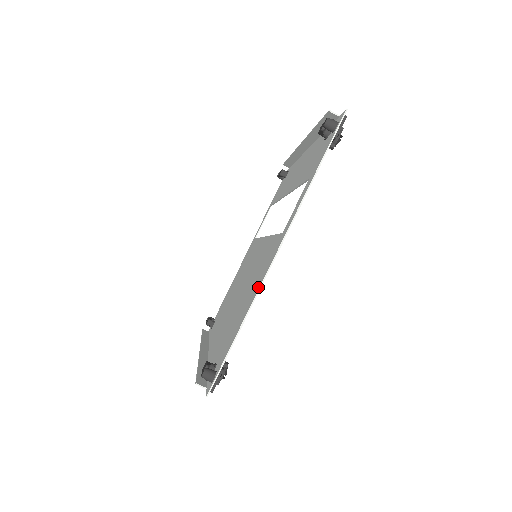
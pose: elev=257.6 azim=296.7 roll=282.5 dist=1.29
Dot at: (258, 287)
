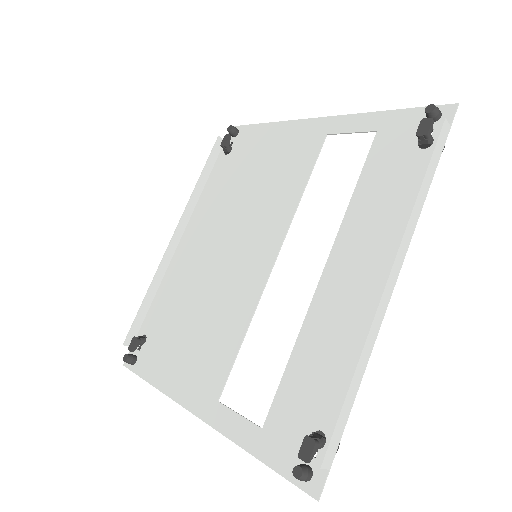
Dot at: (176, 395)
